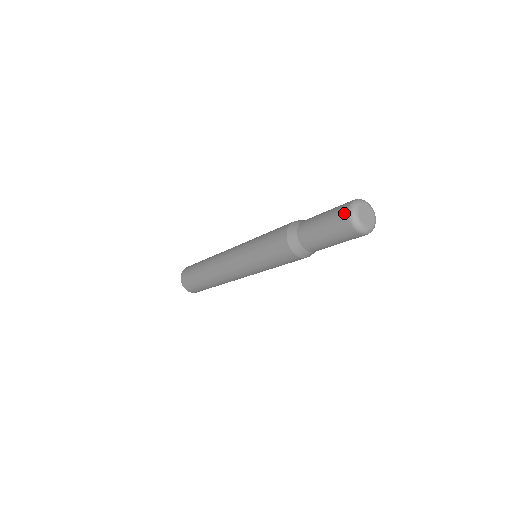
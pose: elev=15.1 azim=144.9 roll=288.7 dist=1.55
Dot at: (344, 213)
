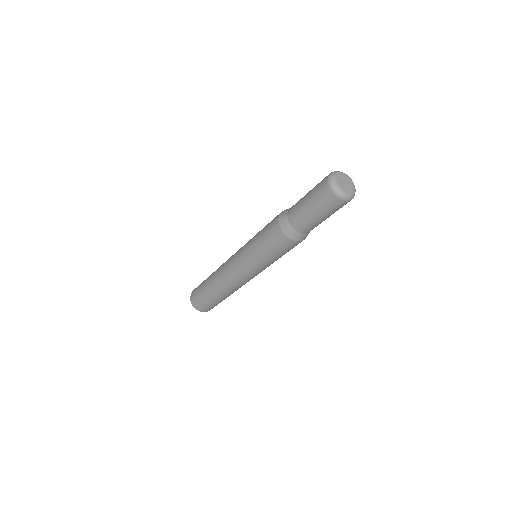
Dot at: (325, 178)
